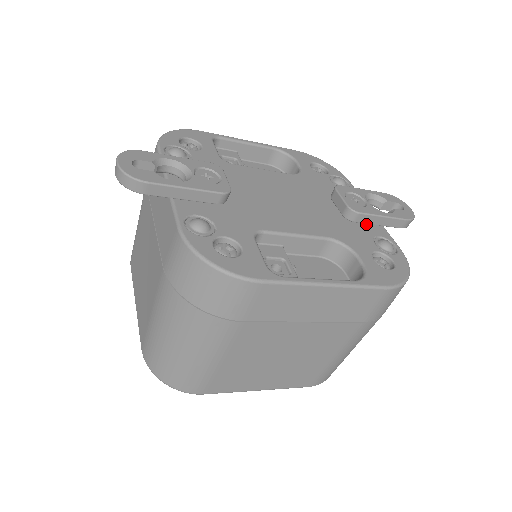
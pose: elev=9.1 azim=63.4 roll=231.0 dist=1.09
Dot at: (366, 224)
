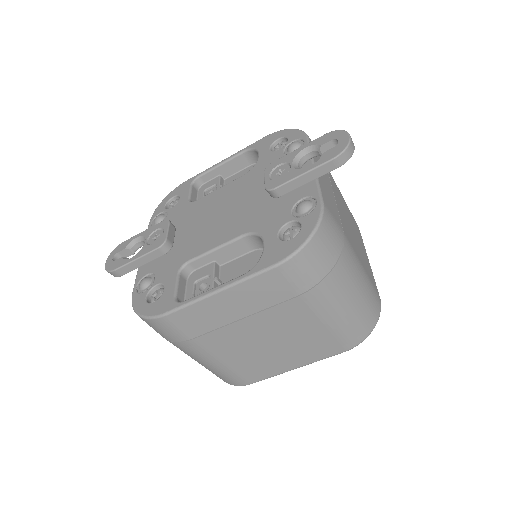
Dot at: (294, 190)
